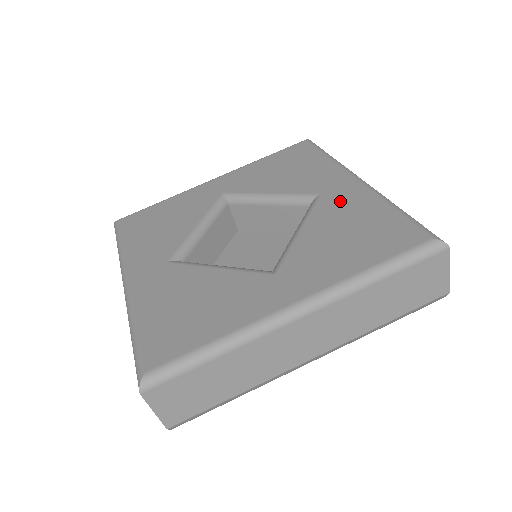
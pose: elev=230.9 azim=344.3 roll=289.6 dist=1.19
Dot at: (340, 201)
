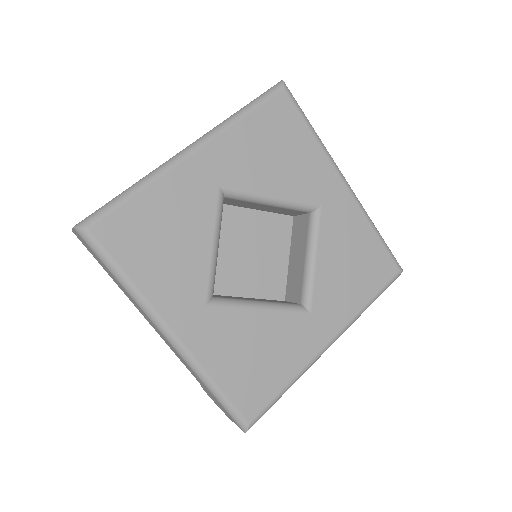
Dot at: (339, 219)
